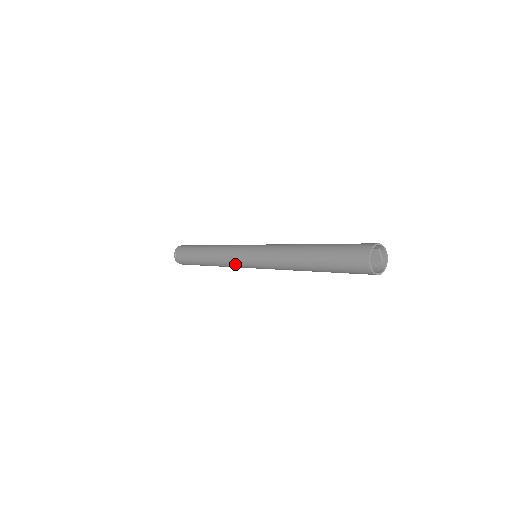
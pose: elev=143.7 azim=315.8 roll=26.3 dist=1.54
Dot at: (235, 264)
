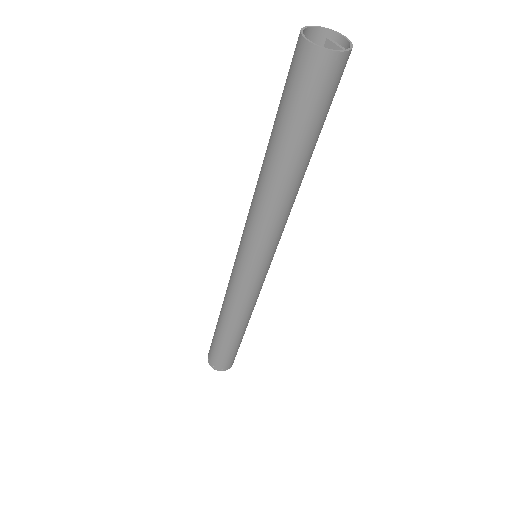
Dot at: (238, 286)
